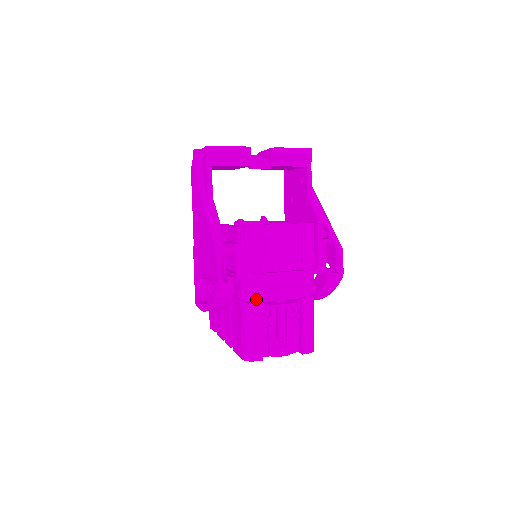
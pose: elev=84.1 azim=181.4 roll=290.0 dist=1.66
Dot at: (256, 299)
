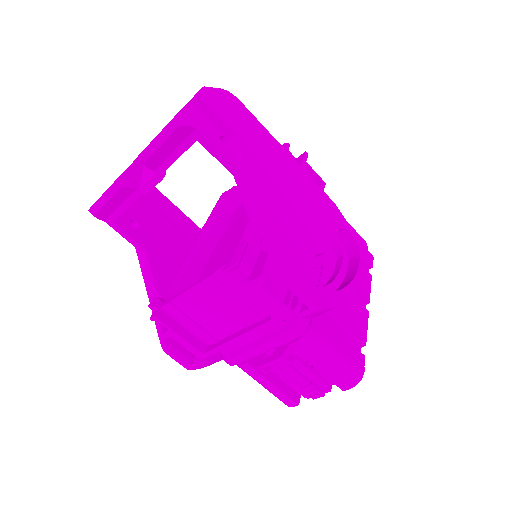
Dot at: (237, 363)
